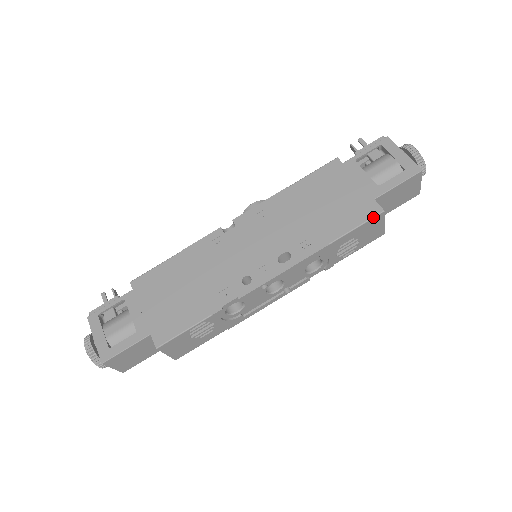
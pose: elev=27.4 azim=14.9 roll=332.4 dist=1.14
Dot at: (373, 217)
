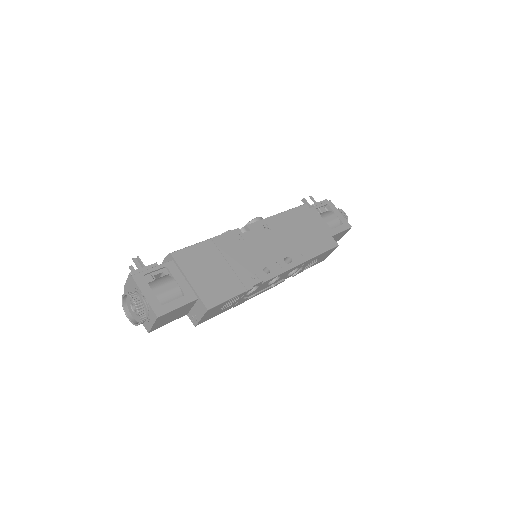
Dot at: (334, 247)
